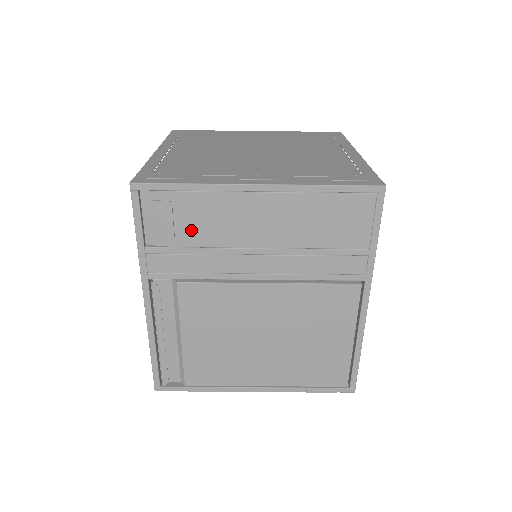
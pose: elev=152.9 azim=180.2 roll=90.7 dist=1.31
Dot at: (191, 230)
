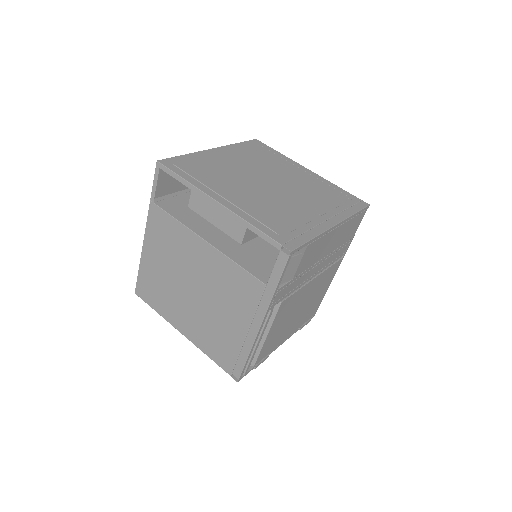
Dot at: (301, 266)
